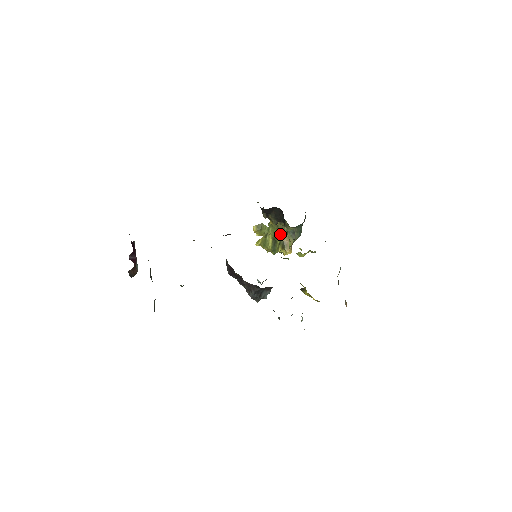
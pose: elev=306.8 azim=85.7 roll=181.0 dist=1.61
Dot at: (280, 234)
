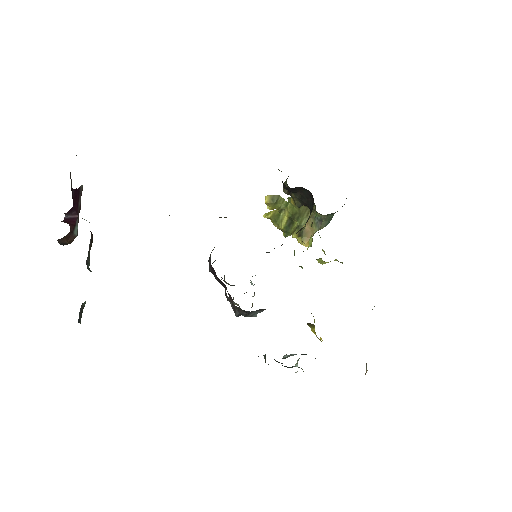
Dot at: (301, 217)
